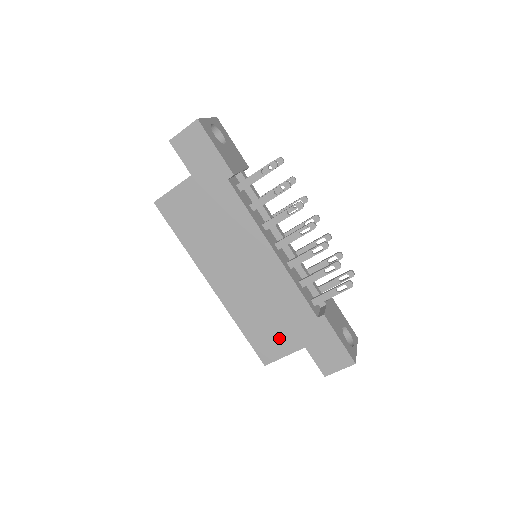
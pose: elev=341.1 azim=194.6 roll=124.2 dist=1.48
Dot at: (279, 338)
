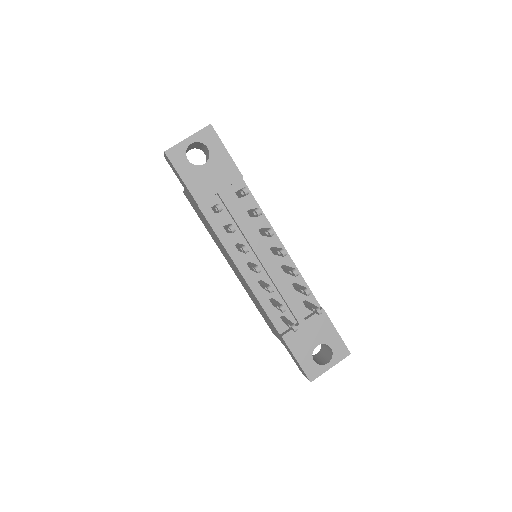
Dot at: occluded
